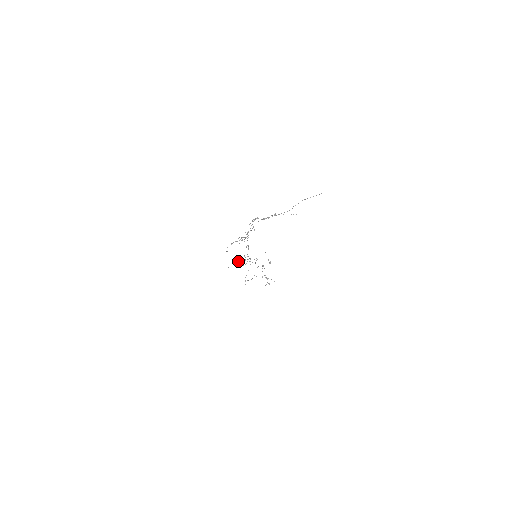
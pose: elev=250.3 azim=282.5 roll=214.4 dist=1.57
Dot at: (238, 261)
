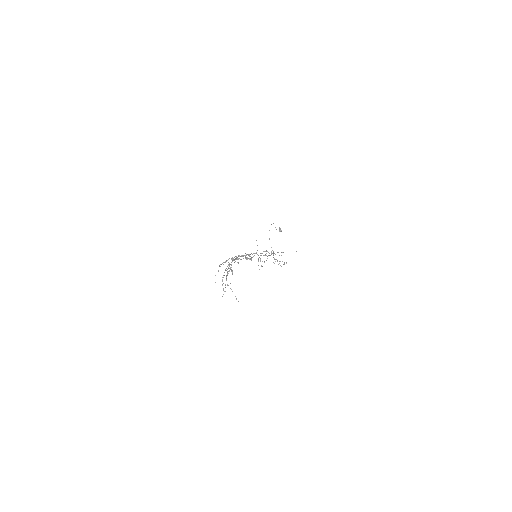
Dot at: occluded
